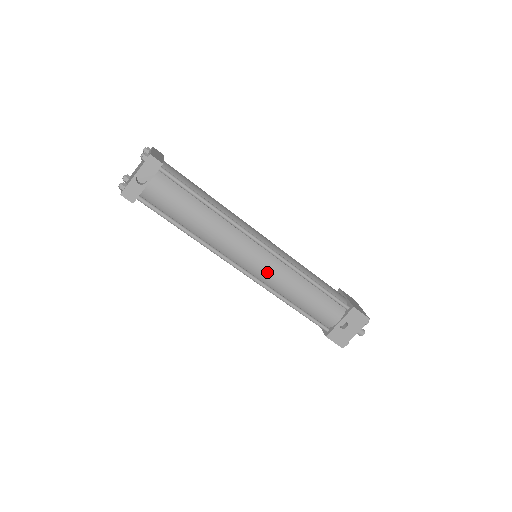
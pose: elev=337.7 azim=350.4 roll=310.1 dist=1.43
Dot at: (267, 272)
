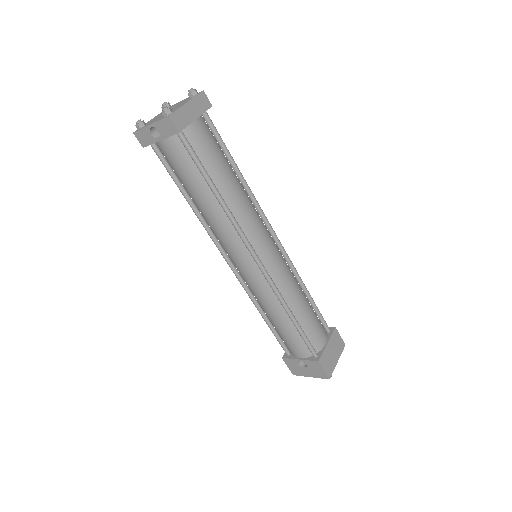
Dot at: (249, 281)
